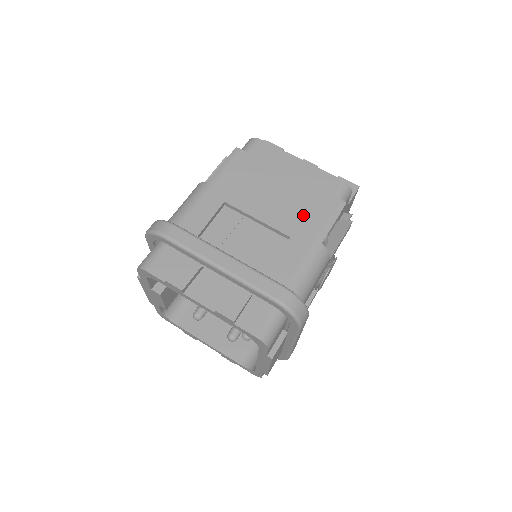
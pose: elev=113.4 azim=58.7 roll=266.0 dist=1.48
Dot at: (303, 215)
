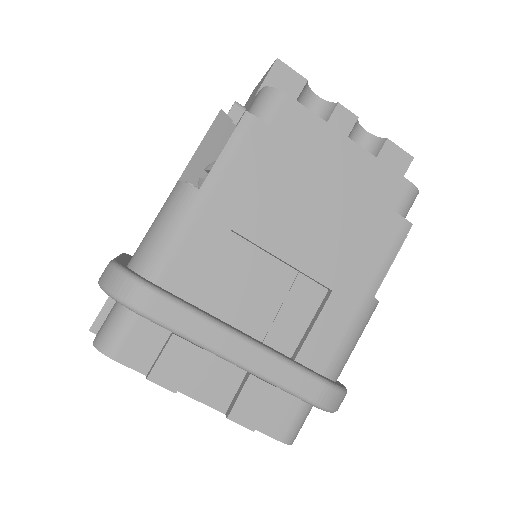
Dot at: (352, 251)
